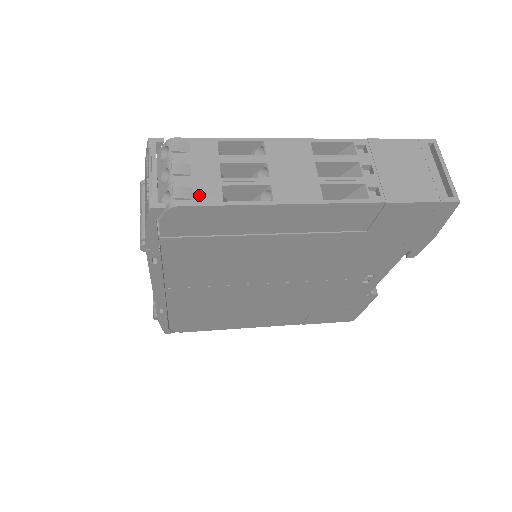
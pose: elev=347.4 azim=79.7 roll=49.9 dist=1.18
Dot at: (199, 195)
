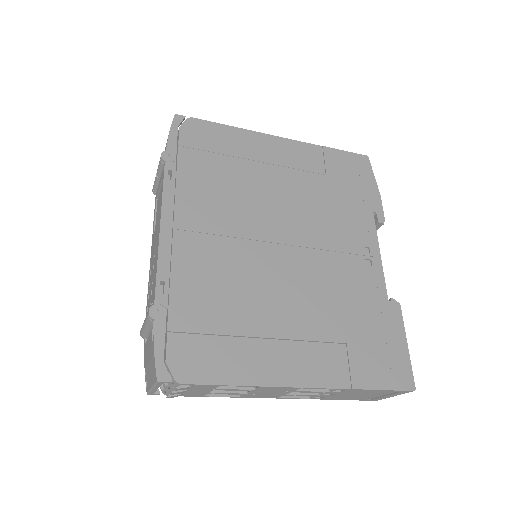
Dot at: occluded
